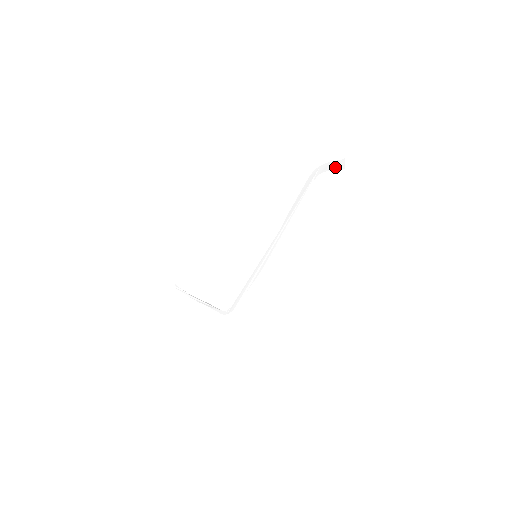
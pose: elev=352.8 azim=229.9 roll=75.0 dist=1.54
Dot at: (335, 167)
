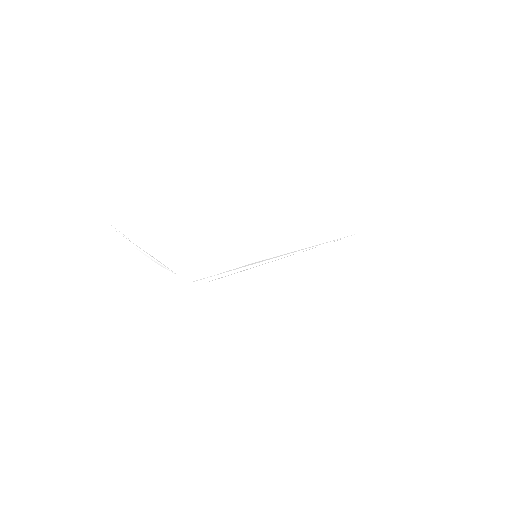
Dot at: (380, 241)
